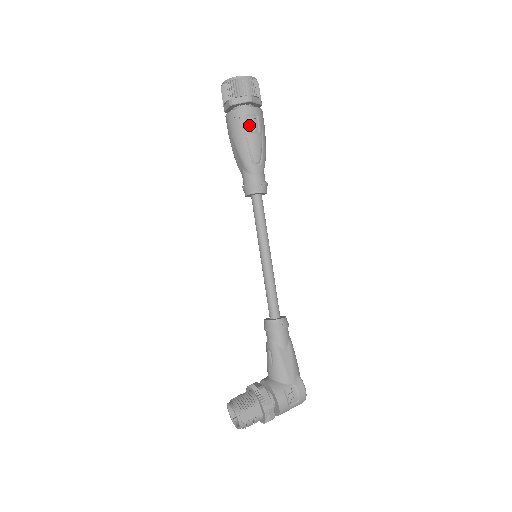
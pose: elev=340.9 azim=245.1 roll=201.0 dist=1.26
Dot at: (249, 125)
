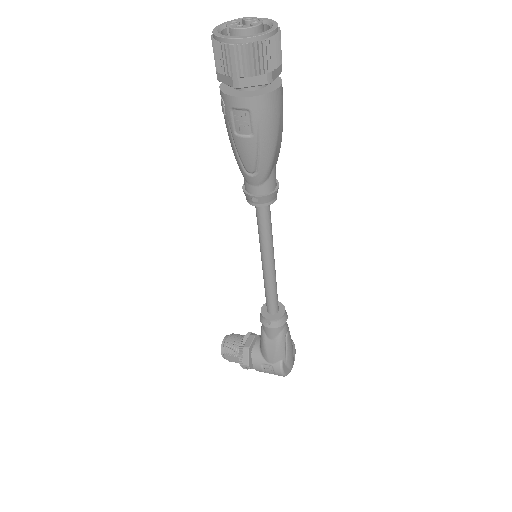
Dot at: (235, 123)
